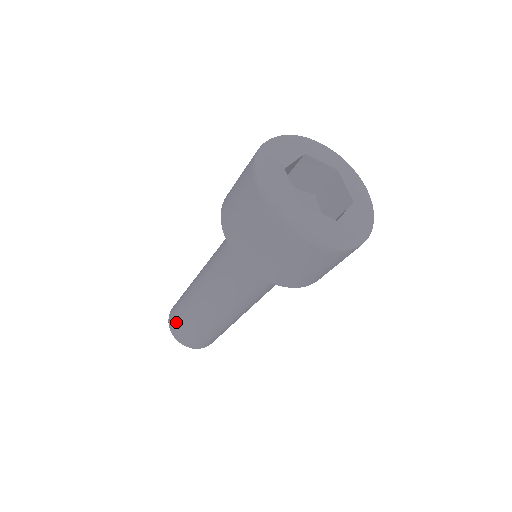
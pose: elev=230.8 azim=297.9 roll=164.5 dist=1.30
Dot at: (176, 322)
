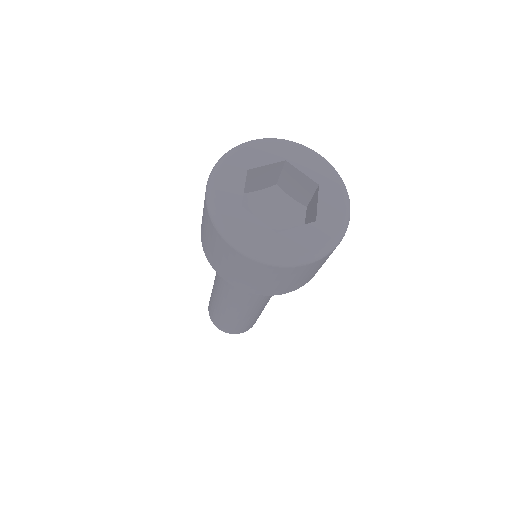
Dot at: occluded
